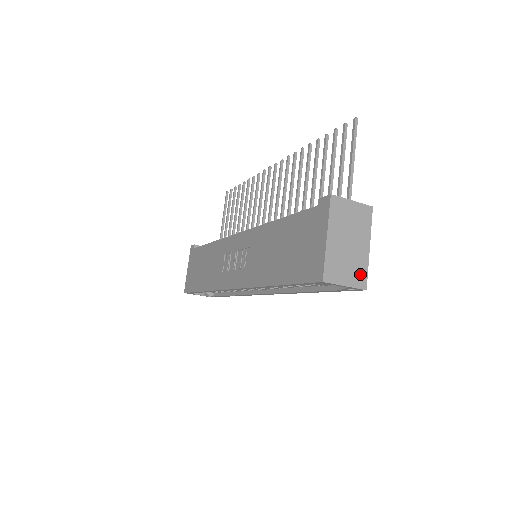
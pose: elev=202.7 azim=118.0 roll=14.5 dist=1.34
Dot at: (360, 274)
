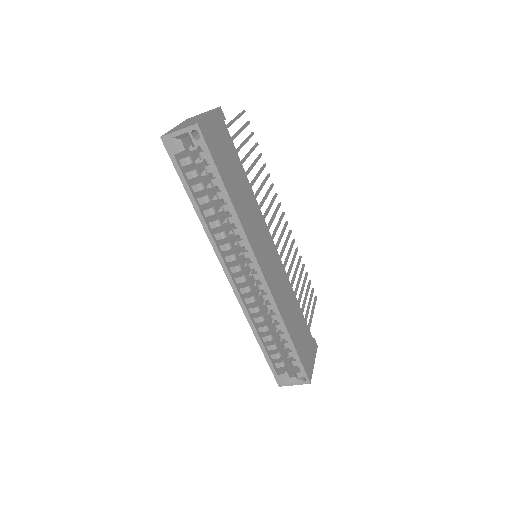
Dot at: occluded
